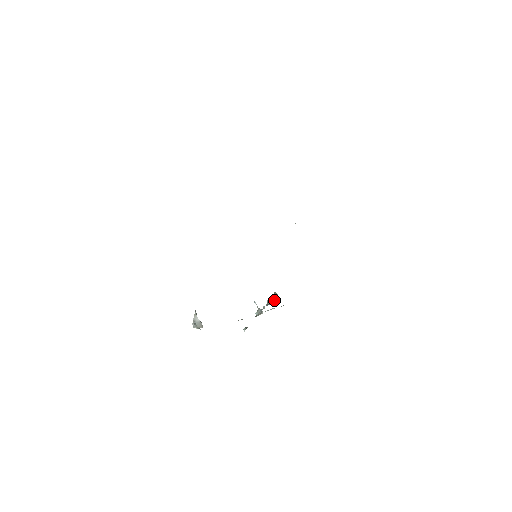
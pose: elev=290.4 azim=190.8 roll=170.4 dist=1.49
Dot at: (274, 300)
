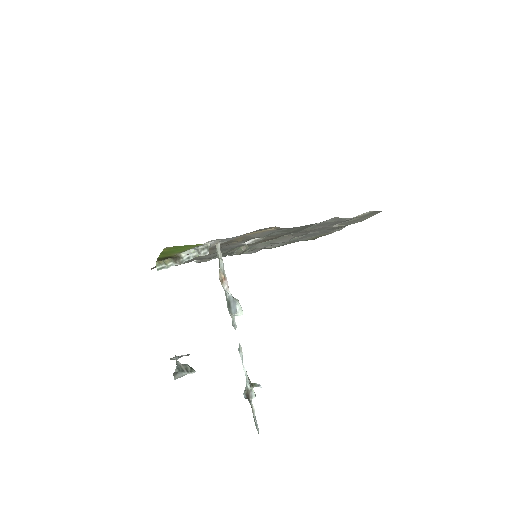
Dot at: (222, 277)
